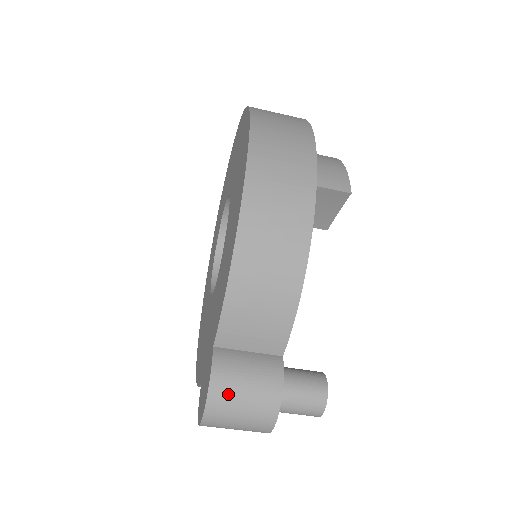
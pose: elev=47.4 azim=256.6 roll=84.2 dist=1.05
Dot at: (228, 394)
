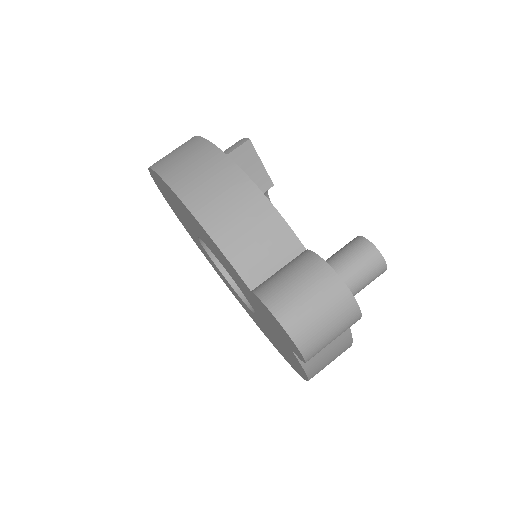
Dot at: (287, 299)
